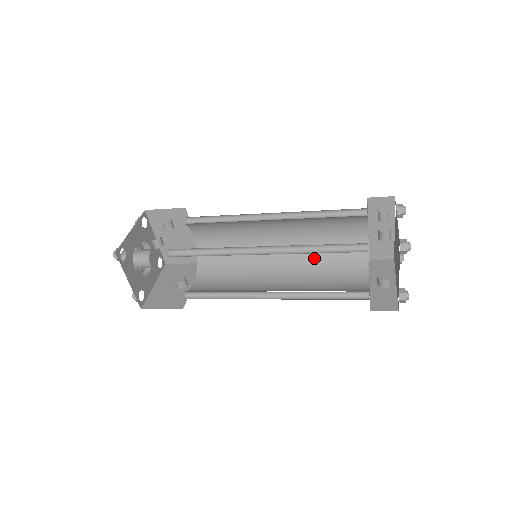
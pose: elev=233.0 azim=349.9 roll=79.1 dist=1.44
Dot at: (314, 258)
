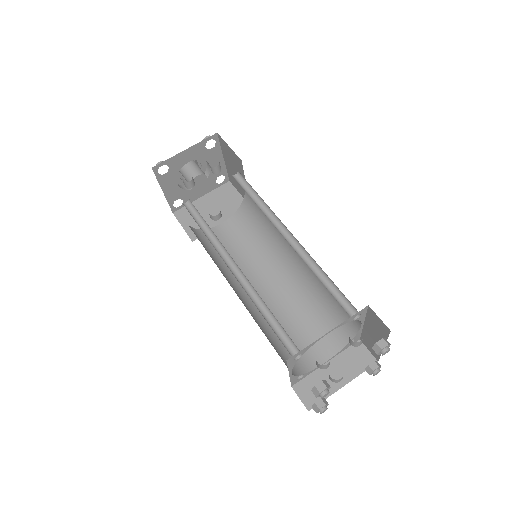
Dot at: (312, 295)
